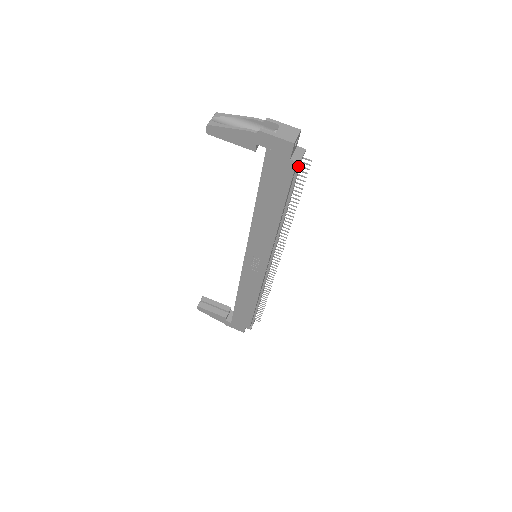
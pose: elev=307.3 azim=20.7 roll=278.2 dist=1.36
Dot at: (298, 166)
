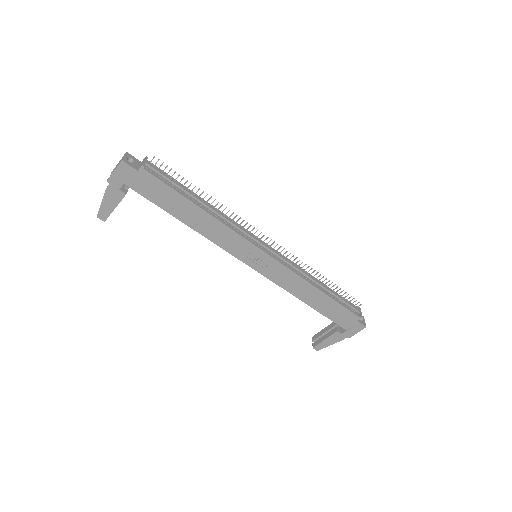
Dot at: (152, 169)
